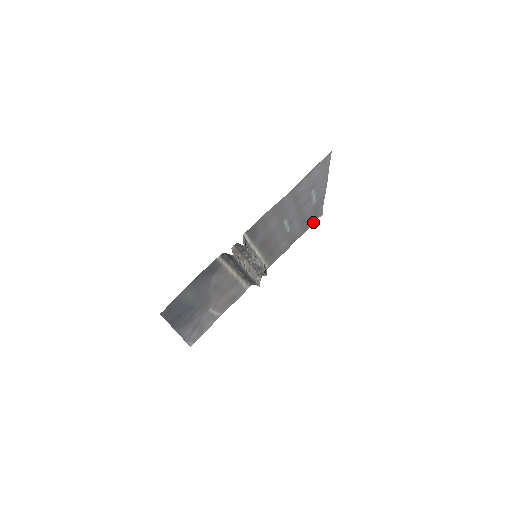
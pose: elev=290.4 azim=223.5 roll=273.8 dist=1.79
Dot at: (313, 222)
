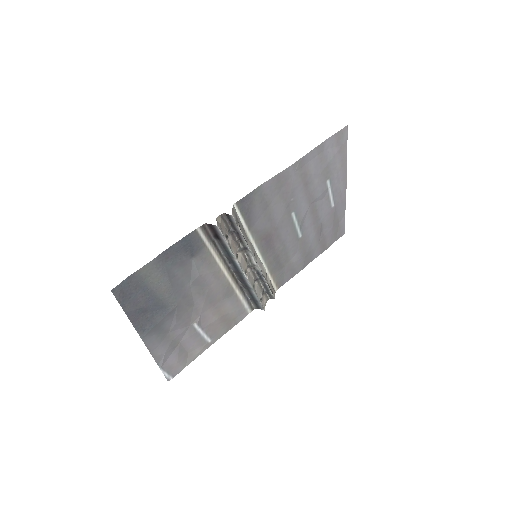
Dot at: (333, 240)
